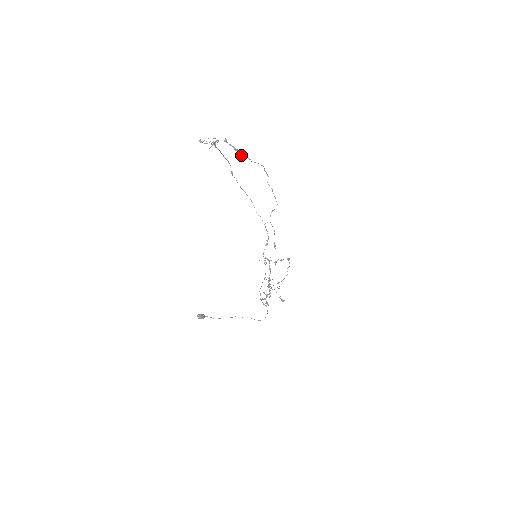
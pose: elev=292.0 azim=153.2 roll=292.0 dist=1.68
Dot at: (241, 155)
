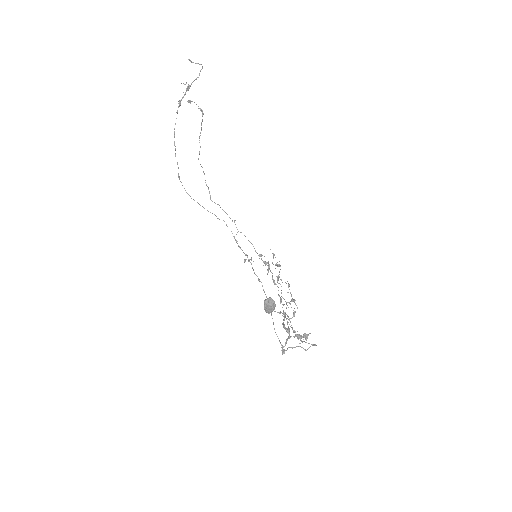
Dot at: (201, 129)
